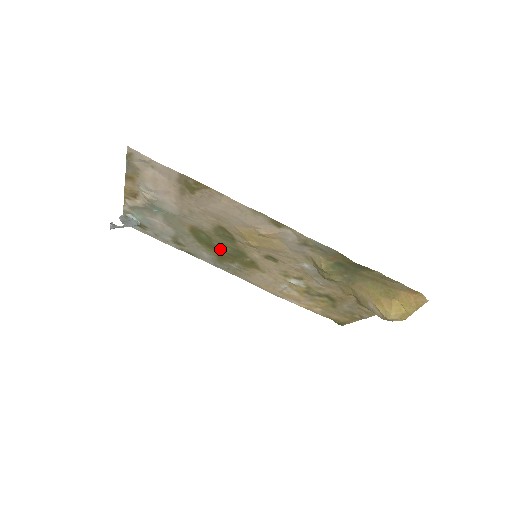
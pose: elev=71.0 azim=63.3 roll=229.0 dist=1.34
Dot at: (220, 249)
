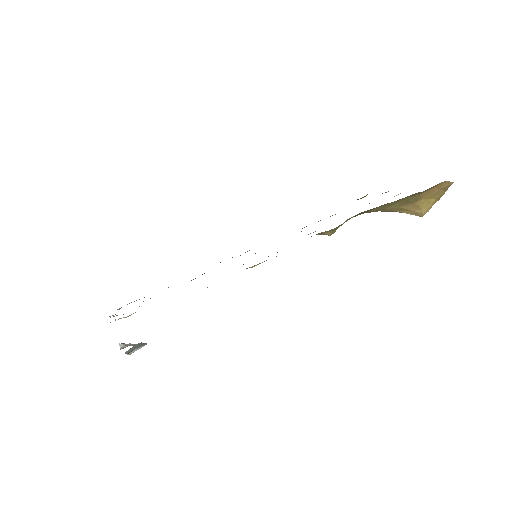
Dot at: occluded
